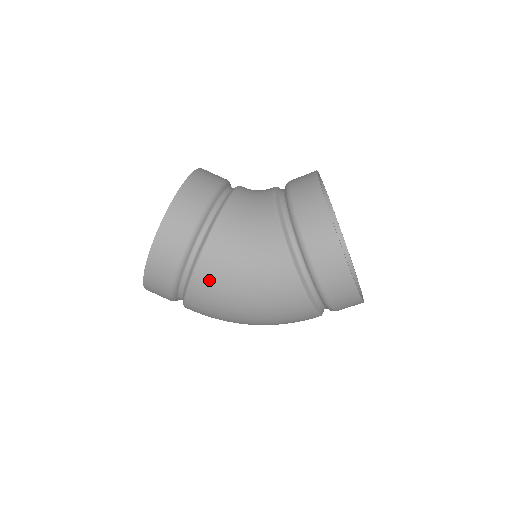
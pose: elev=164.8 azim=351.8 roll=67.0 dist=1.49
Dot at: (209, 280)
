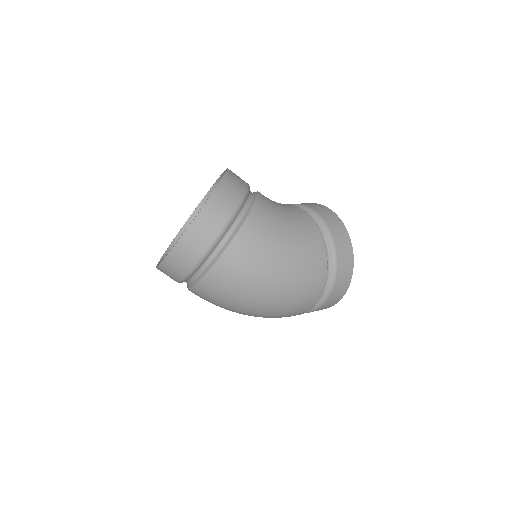
Dot at: (262, 224)
